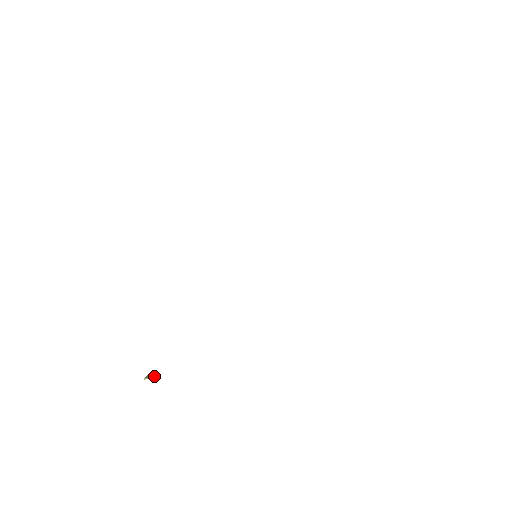
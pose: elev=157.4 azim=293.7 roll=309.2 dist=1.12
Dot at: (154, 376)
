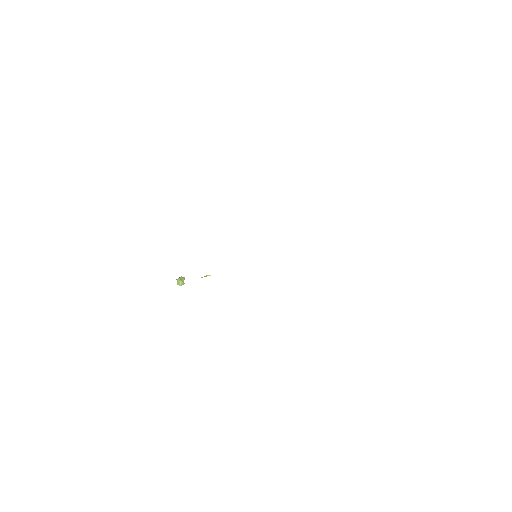
Dot at: (183, 283)
